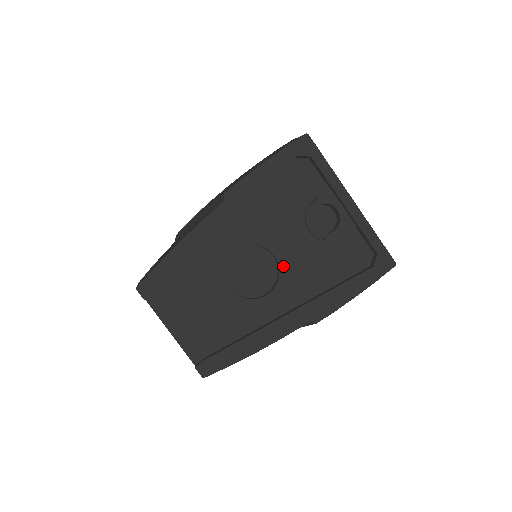
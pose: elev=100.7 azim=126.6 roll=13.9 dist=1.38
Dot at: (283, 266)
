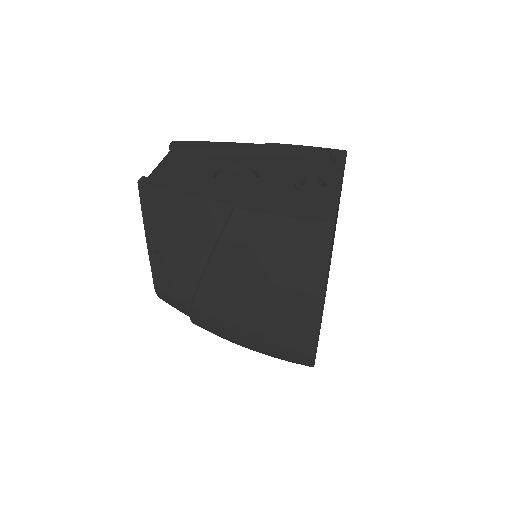
Dot at: (256, 184)
